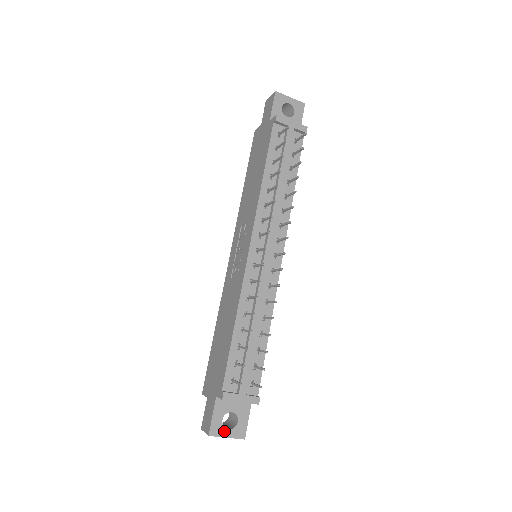
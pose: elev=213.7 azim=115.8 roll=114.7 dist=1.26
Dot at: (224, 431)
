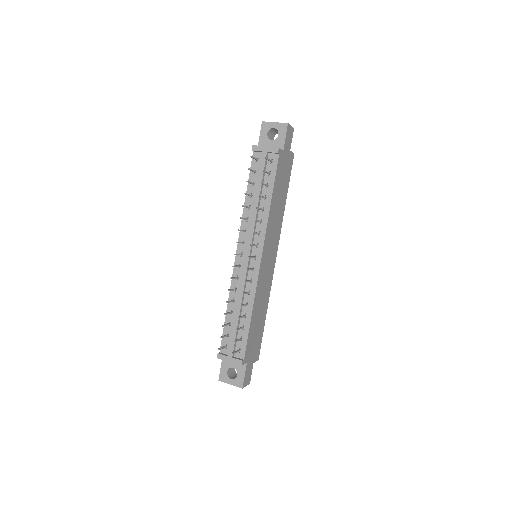
Dot at: (228, 380)
